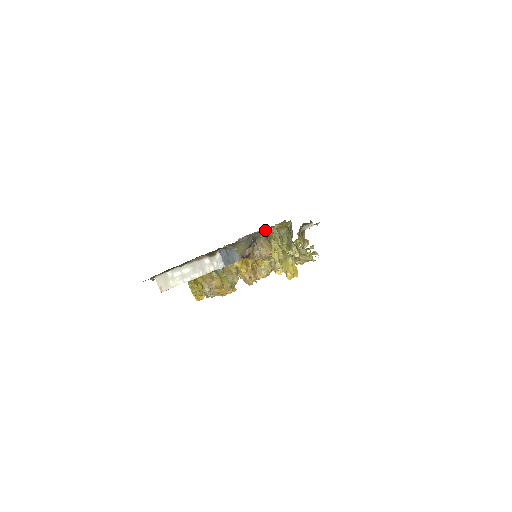
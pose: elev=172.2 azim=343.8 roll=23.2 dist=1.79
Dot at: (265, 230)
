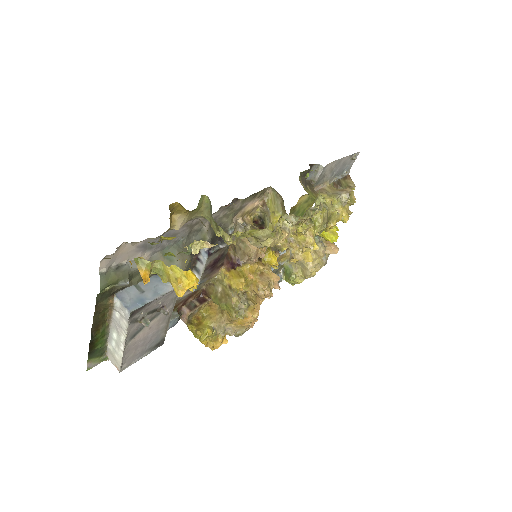
Dot at: (224, 220)
